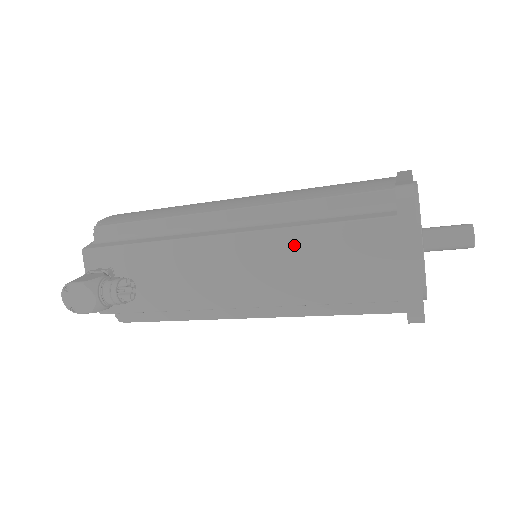
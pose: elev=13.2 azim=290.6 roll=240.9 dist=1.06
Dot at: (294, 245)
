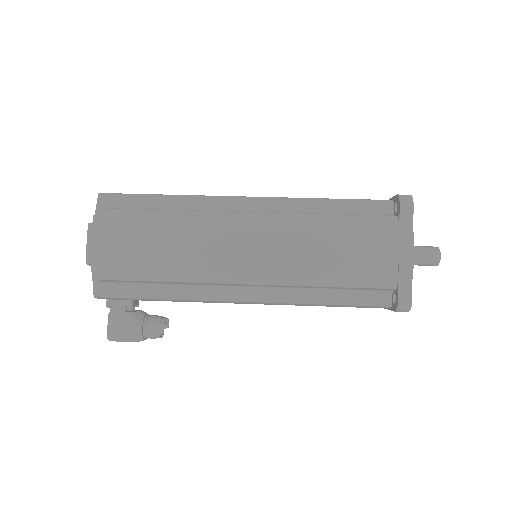
Dot at: occluded
